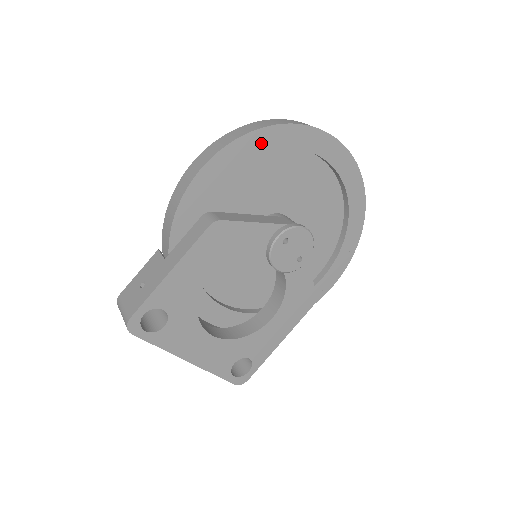
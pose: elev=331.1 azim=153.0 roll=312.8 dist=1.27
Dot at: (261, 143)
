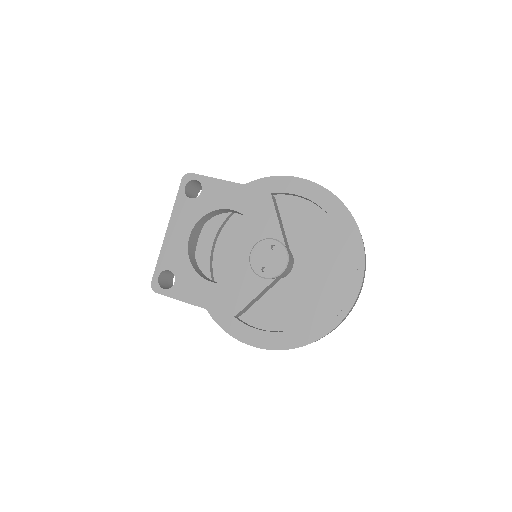
Dot at: (333, 207)
